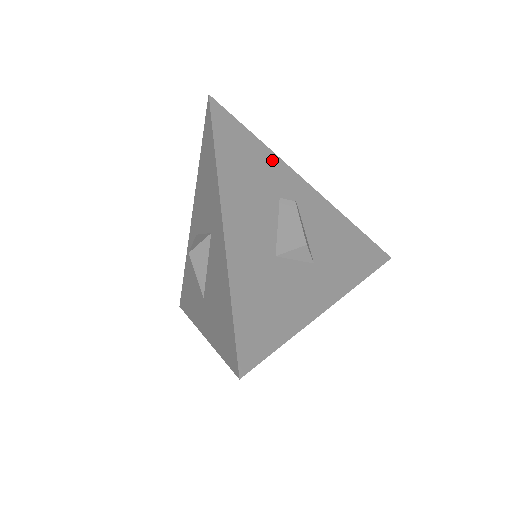
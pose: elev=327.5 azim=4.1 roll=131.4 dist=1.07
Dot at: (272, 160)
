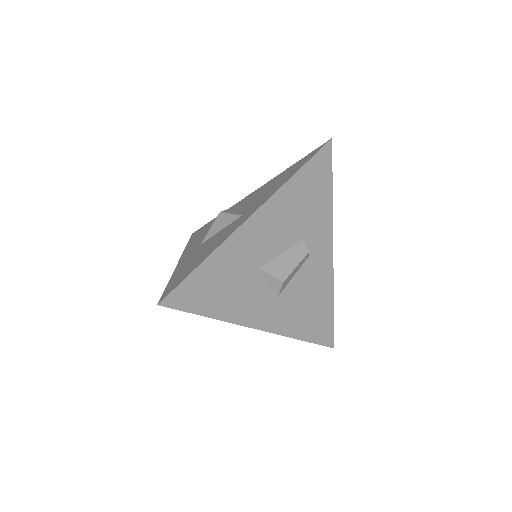
Dot at: (326, 215)
